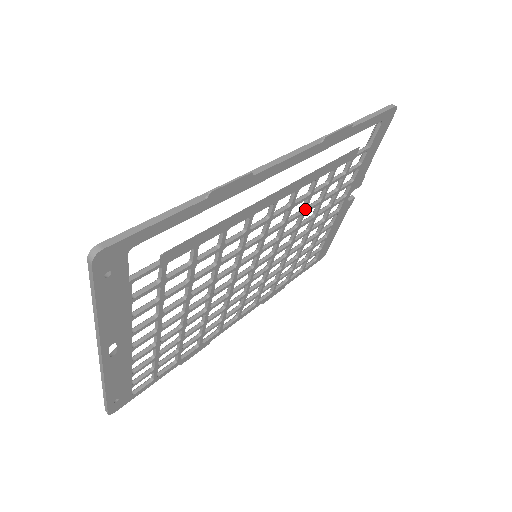
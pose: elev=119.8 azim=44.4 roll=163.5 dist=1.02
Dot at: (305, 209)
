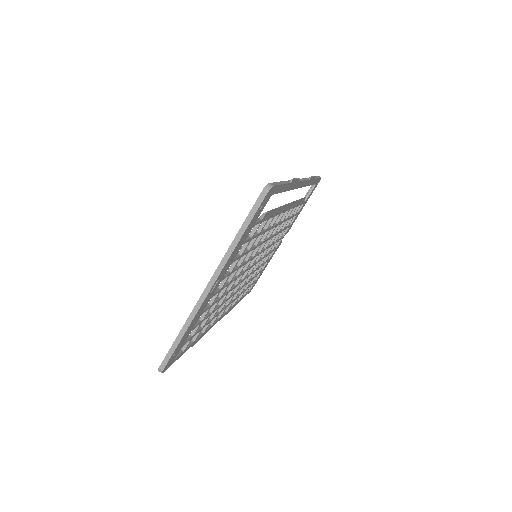
Dot at: (279, 230)
